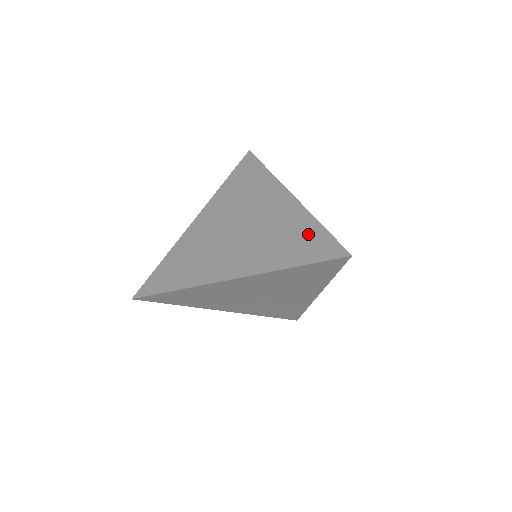
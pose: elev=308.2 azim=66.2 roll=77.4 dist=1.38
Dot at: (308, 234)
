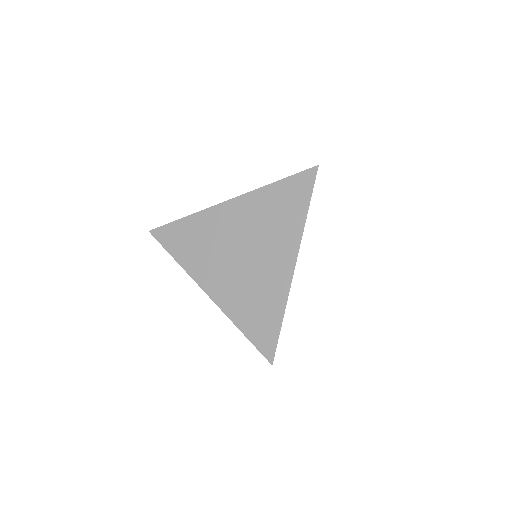
Dot at: (269, 317)
